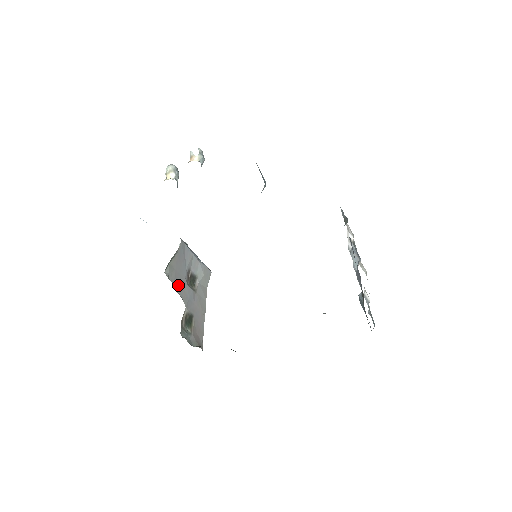
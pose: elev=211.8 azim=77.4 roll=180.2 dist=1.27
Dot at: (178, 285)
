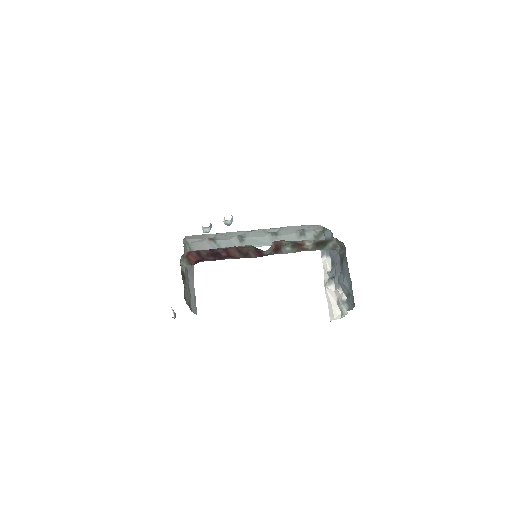
Dot at: occluded
